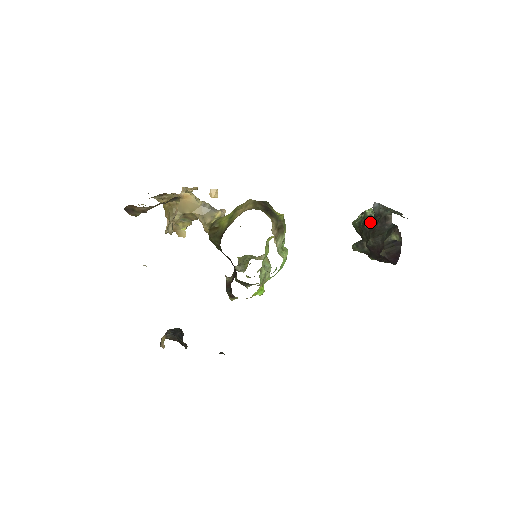
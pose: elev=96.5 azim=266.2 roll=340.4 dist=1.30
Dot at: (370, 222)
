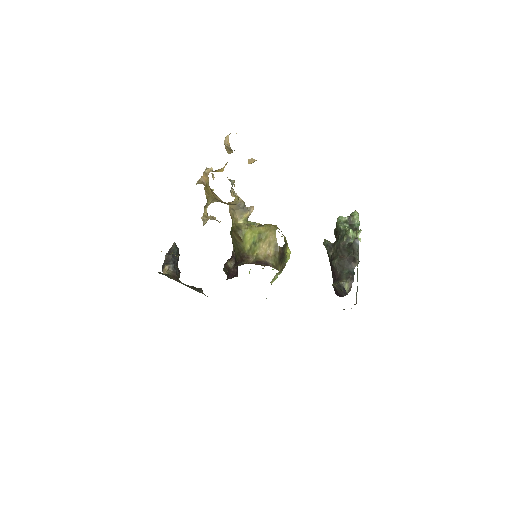
Dot at: (346, 244)
